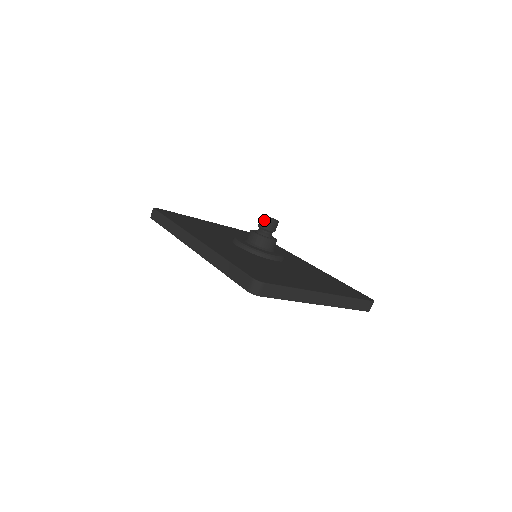
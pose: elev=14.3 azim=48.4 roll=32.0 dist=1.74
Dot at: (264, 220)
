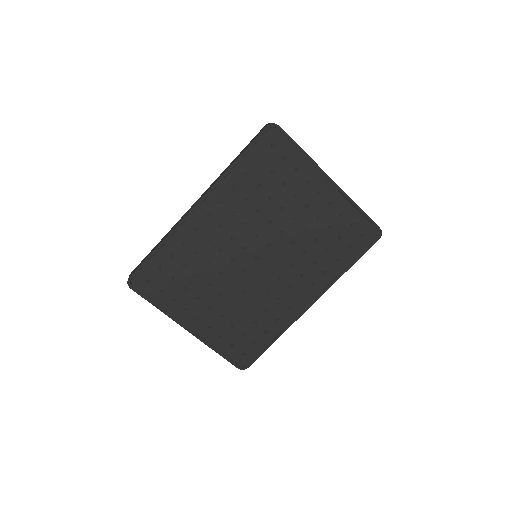
Dot at: occluded
